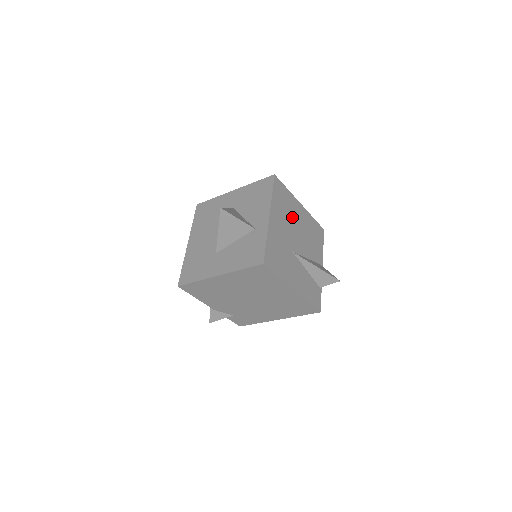
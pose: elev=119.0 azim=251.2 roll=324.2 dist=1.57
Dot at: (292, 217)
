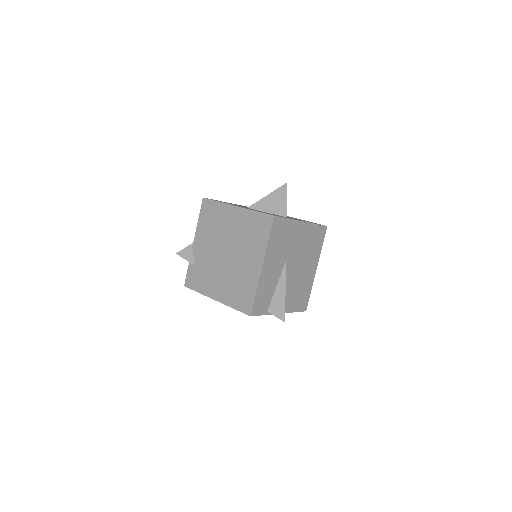
Dot at: (307, 256)
